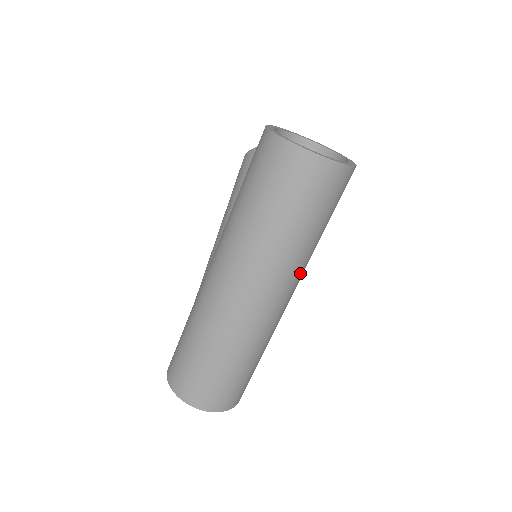
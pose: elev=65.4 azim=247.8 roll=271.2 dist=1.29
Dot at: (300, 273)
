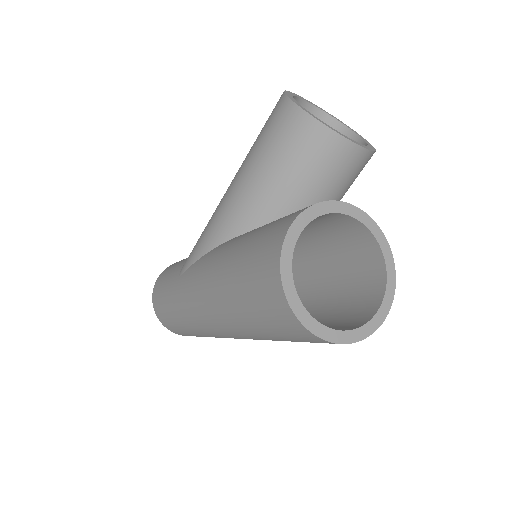
Dot at: occluded
